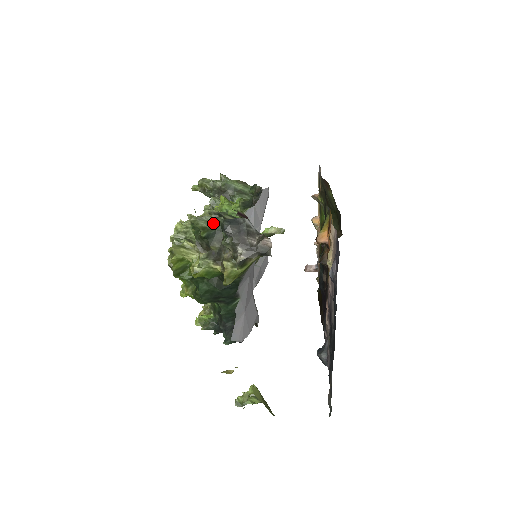
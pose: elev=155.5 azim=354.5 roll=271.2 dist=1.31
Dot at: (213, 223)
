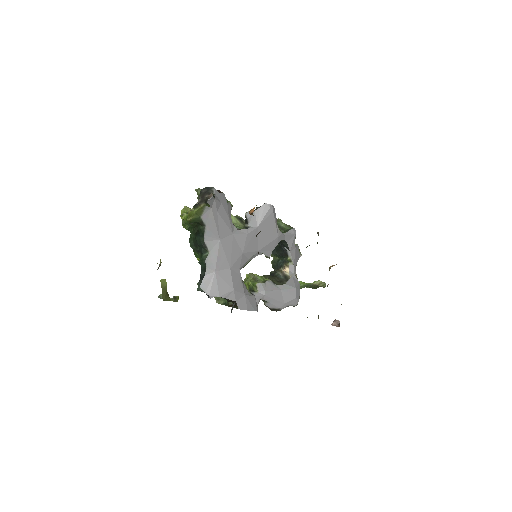
Dot at: occluded
